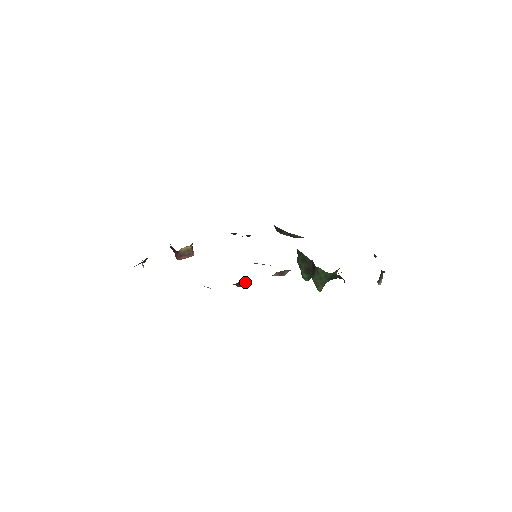
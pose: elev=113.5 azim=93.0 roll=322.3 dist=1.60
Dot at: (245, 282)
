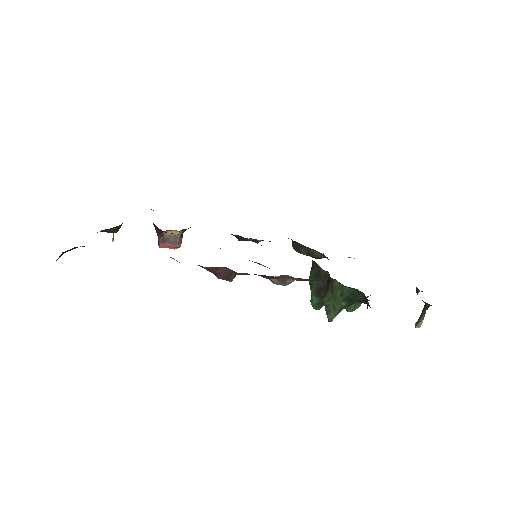
Dot at: (228, 271)
